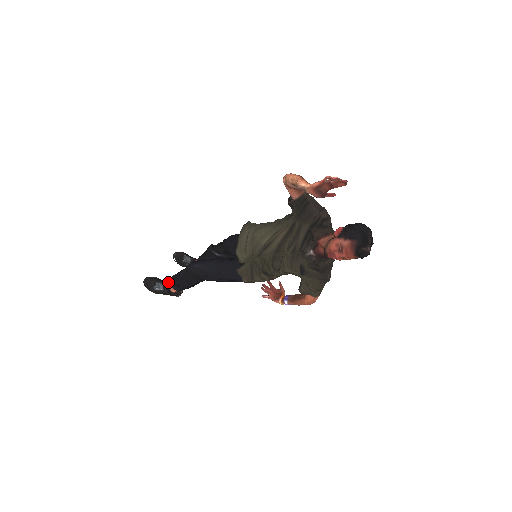
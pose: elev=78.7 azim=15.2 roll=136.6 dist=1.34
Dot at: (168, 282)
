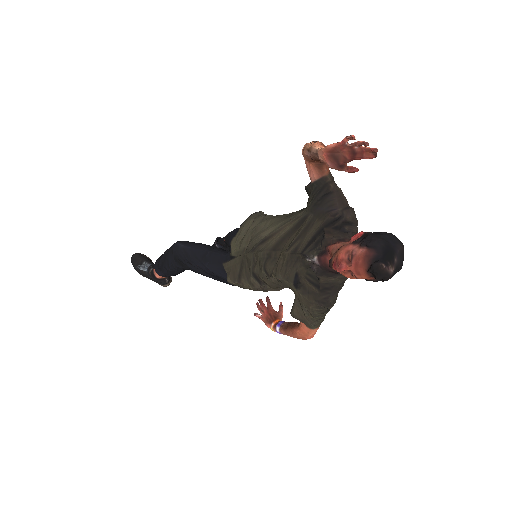
Dot at: occluded
